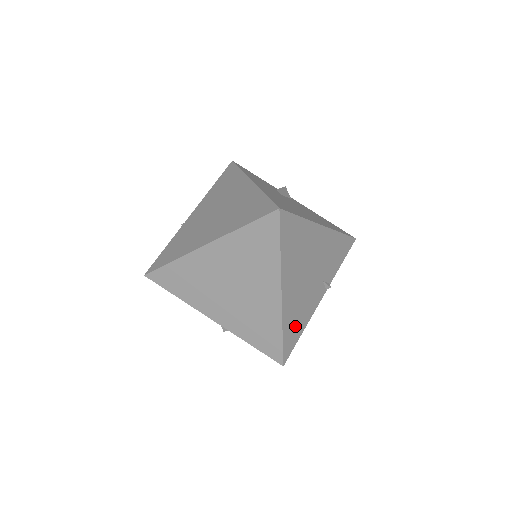
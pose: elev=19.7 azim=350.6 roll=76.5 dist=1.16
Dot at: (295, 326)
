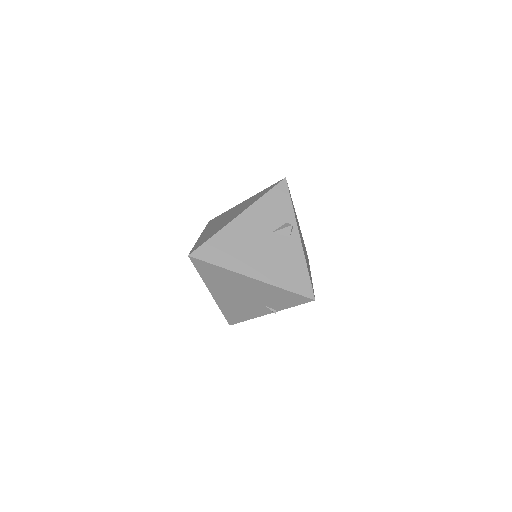
Dot at: (236, 314)
